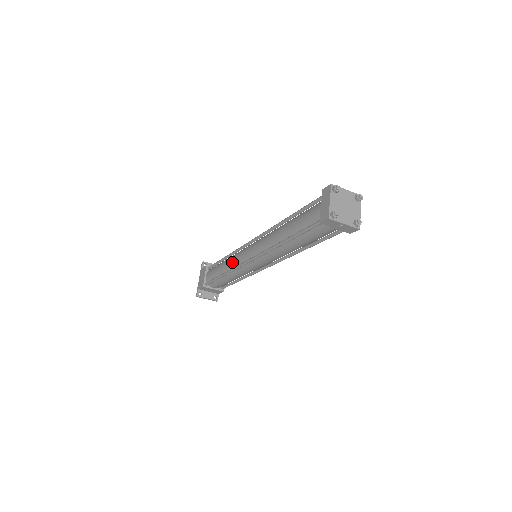
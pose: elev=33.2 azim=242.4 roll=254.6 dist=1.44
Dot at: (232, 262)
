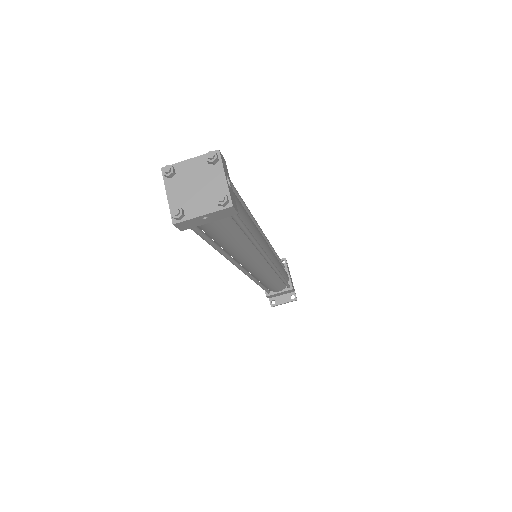
Dot at: occluded
